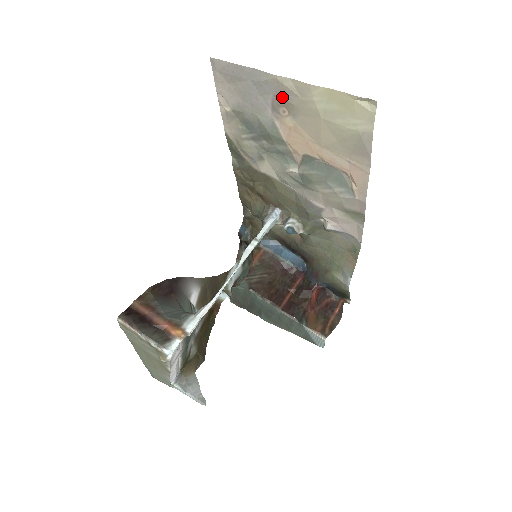
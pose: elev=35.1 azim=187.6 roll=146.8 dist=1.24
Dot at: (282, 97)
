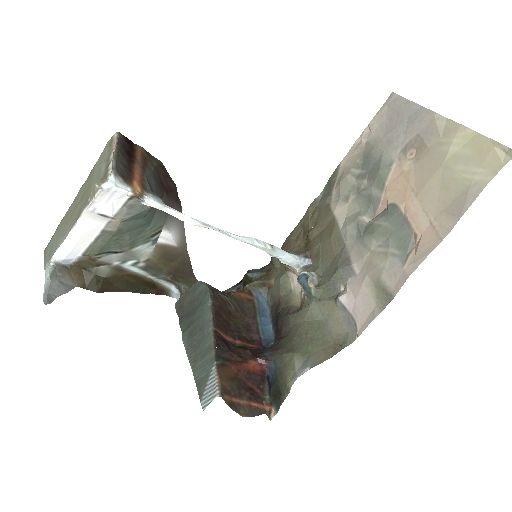
Dot at: (423, 138)
